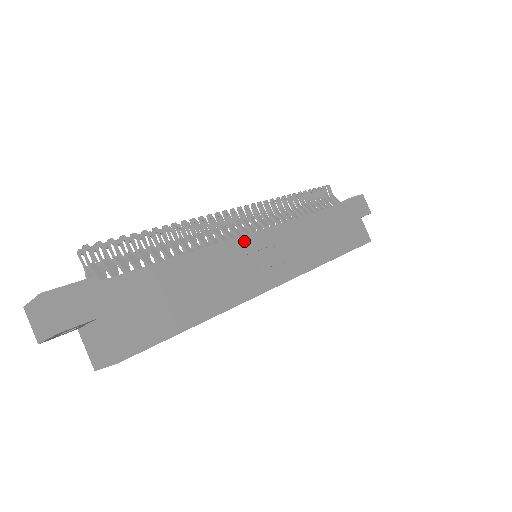
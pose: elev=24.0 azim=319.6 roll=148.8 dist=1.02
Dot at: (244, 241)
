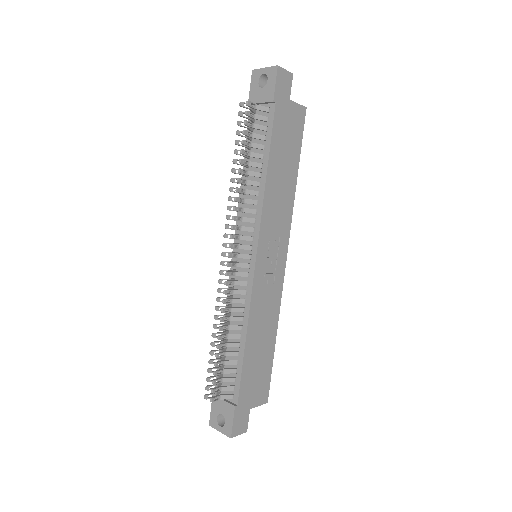
Dot at: (256, 281)
